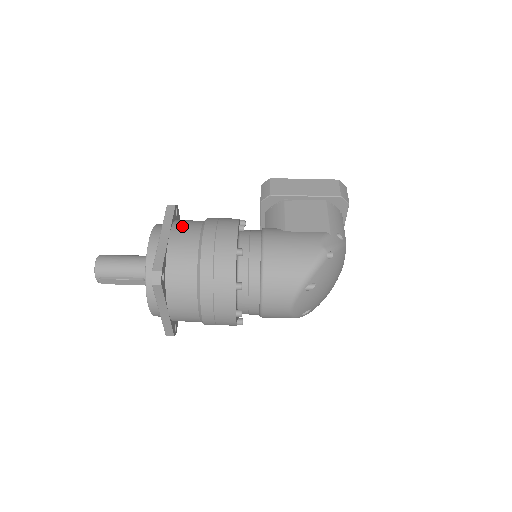
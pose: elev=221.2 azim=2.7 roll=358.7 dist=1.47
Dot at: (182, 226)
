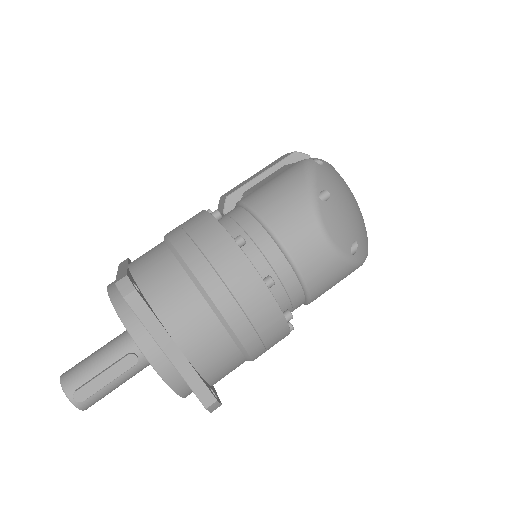
Dot at: occluded
